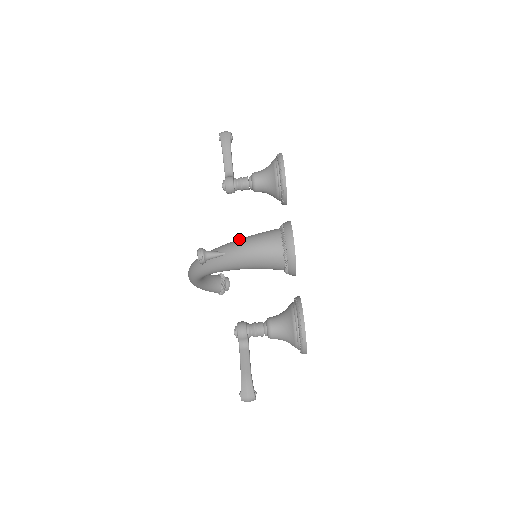
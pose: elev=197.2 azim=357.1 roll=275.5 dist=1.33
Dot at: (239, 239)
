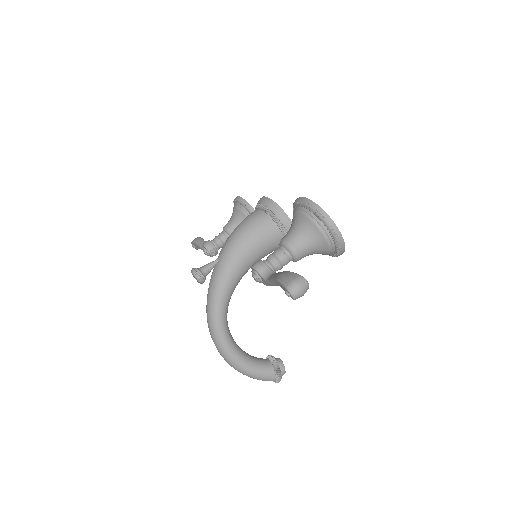
Dot at: occluded
